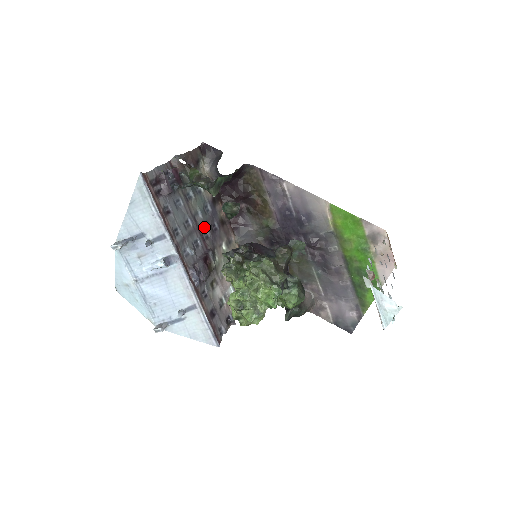
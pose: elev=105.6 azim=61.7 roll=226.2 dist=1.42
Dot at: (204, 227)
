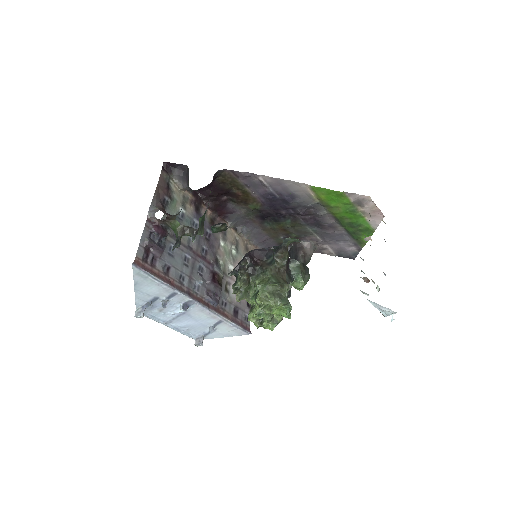
Dot at: (200, 246)
